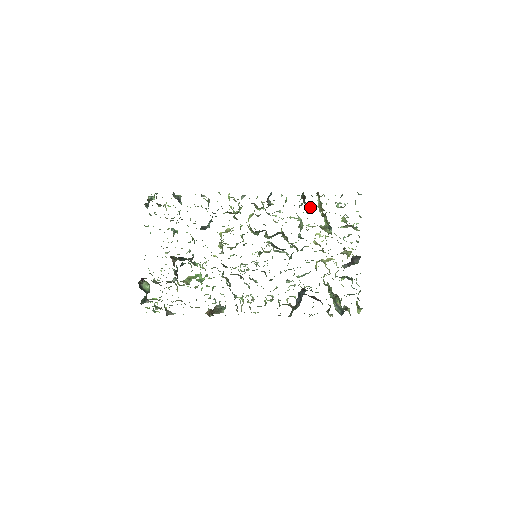
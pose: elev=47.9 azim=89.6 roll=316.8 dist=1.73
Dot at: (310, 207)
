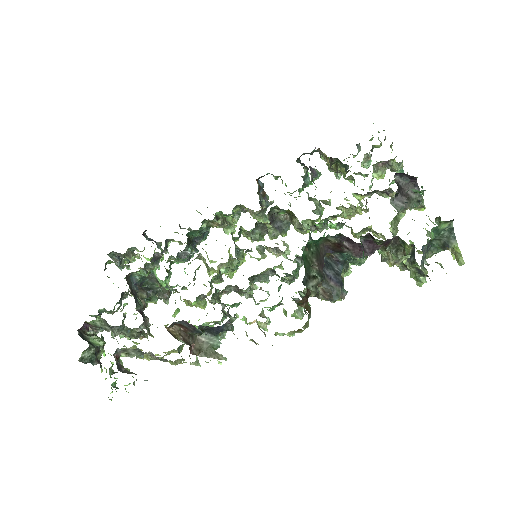
Dot at: (314, 169)
